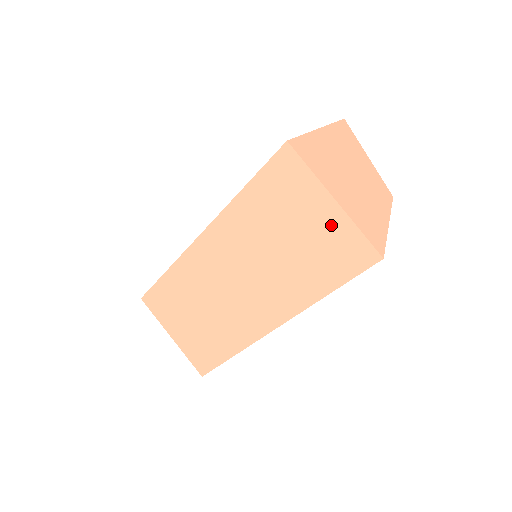
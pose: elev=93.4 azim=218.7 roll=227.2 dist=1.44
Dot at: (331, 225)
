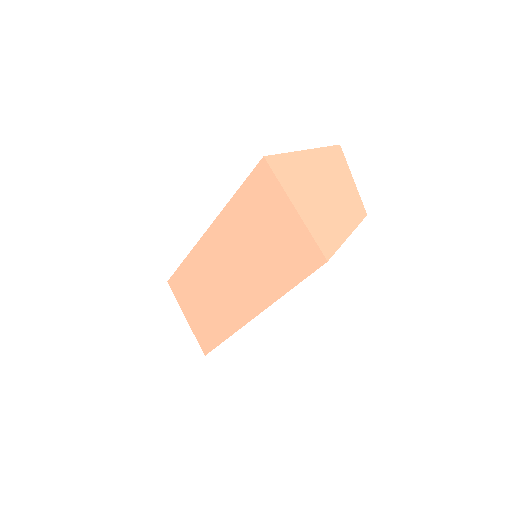
Dot at: (292, 229)
